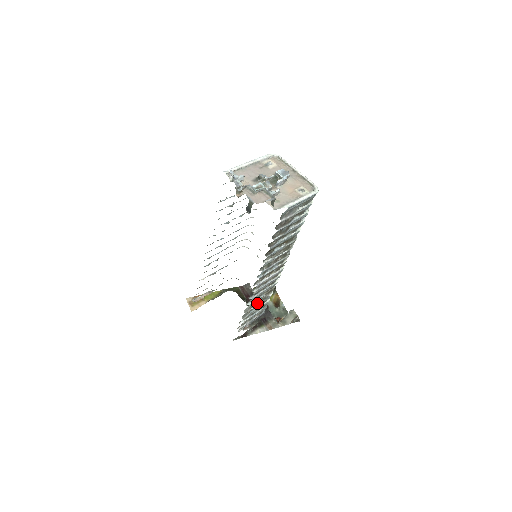
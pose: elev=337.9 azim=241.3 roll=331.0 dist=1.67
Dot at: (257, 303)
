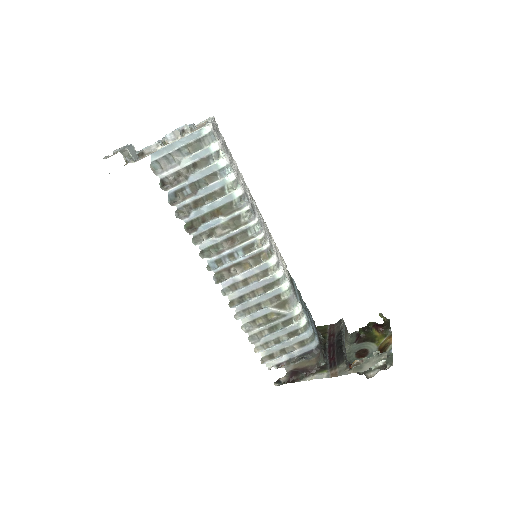
Dot at: (267, 322)
